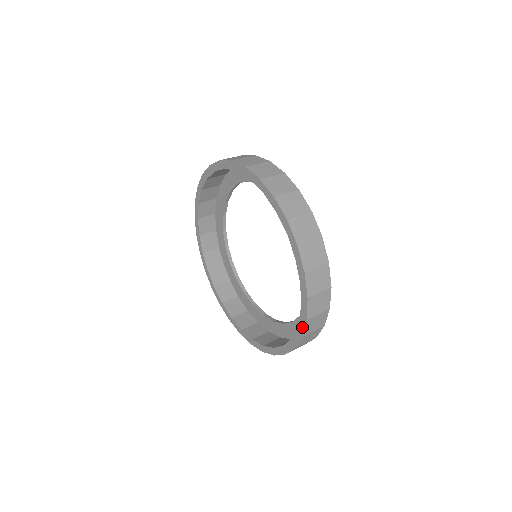
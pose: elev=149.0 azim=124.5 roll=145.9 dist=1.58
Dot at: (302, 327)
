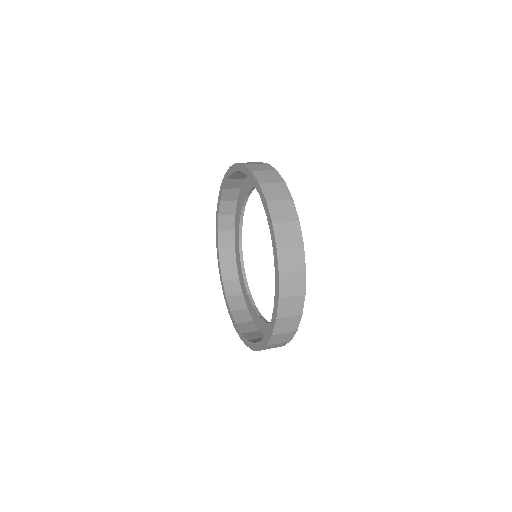
Dot at: (262, 346)
